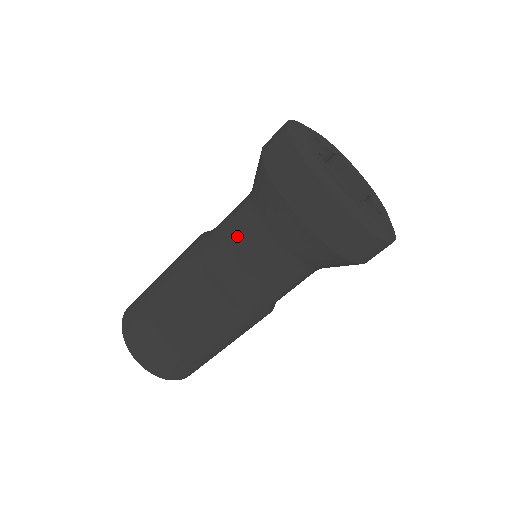
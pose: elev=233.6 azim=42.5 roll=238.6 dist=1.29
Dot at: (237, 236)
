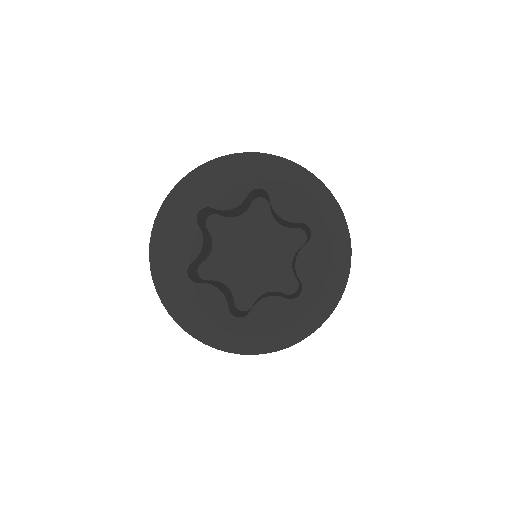
Dot at: occluded
